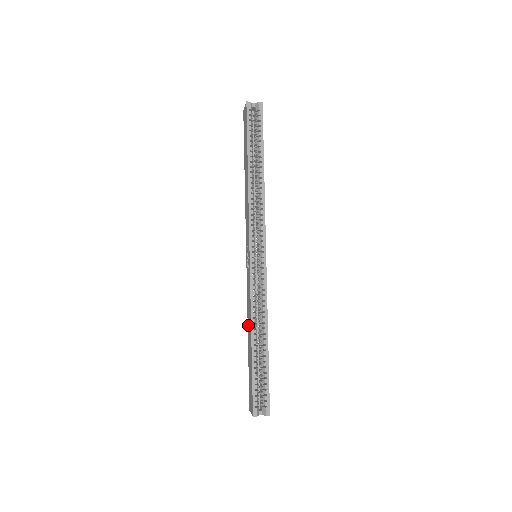
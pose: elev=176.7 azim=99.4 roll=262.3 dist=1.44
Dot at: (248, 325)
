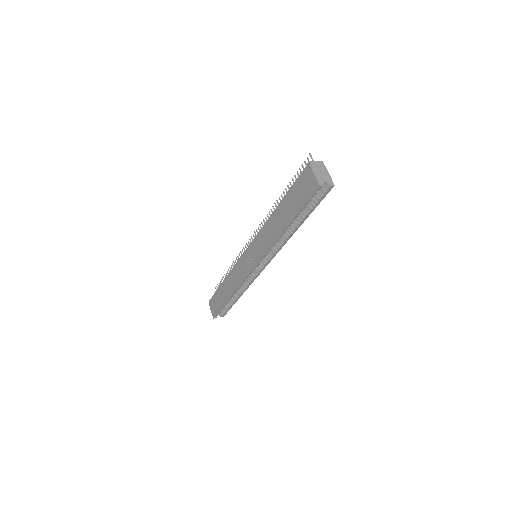
Dot at: (229, 282)
